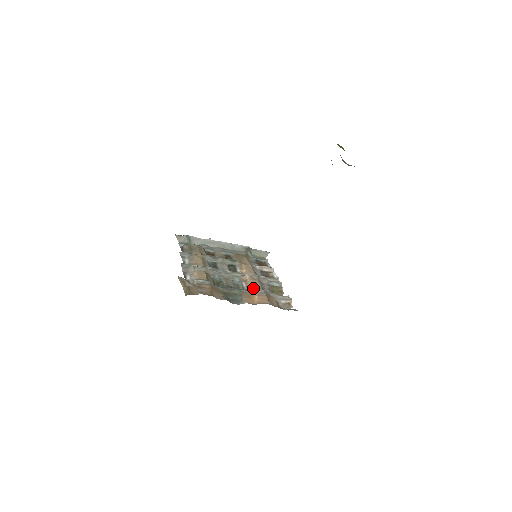
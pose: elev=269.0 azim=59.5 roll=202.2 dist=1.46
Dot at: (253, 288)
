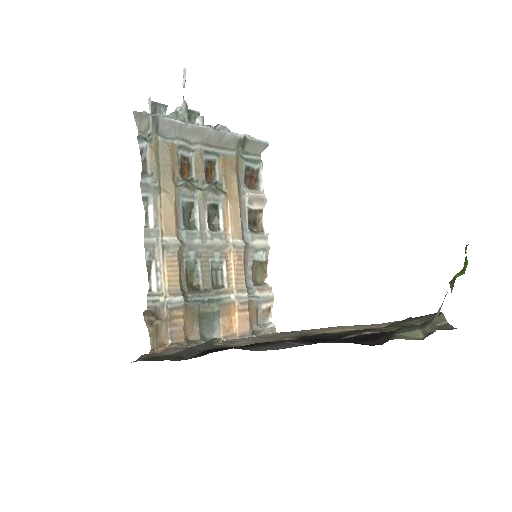
Dot at: (235, 289)
